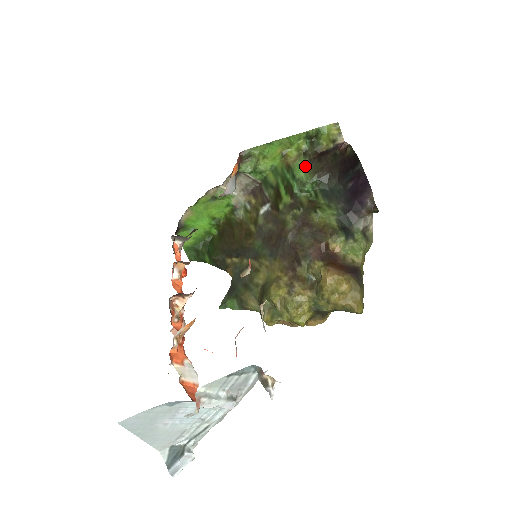
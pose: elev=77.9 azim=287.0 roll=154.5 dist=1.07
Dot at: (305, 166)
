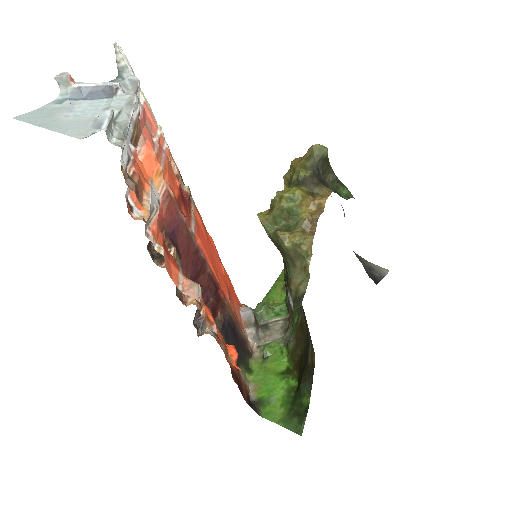
Dot at: occluded
